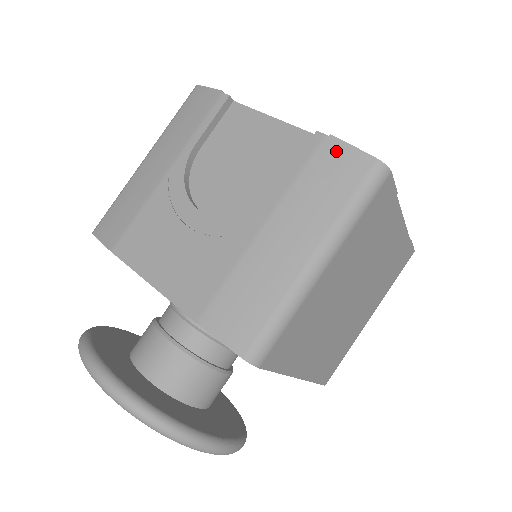
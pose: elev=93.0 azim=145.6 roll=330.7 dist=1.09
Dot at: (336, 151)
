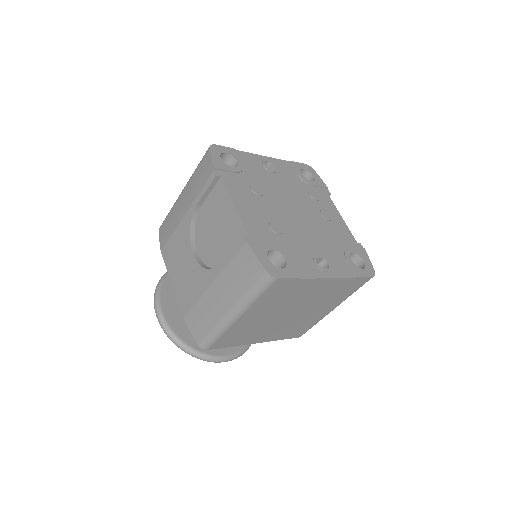
Dot at: (248, 256)
